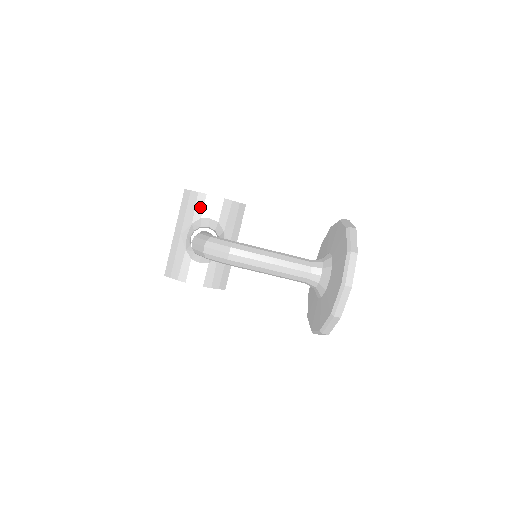
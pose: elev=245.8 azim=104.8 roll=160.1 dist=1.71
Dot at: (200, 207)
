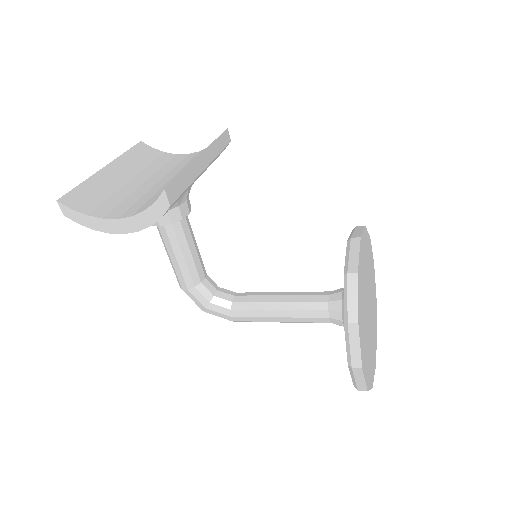
Dot at: occluded
